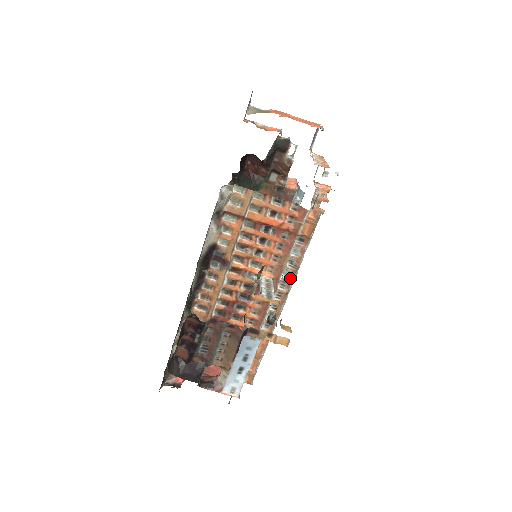
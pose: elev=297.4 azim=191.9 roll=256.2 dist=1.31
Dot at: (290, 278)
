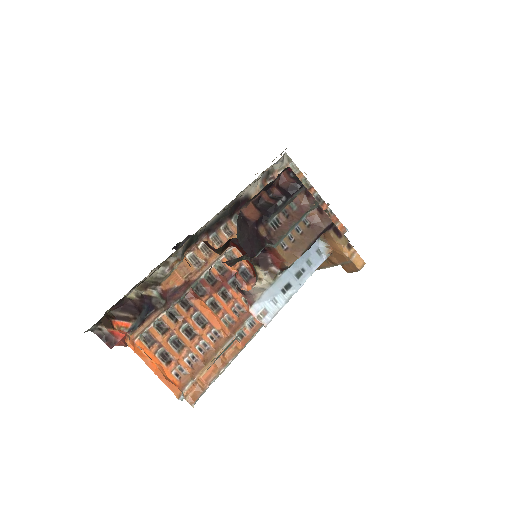
Dot at: occluded
